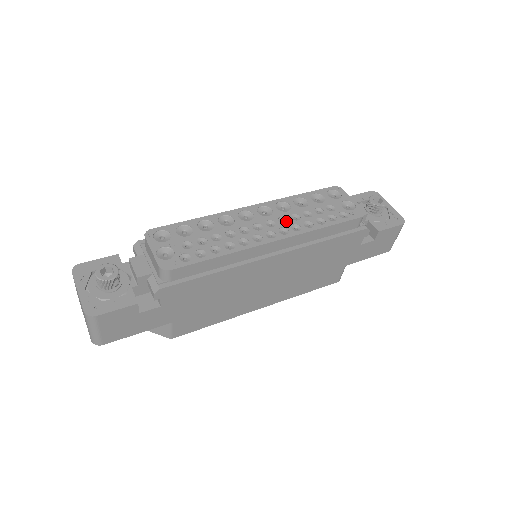
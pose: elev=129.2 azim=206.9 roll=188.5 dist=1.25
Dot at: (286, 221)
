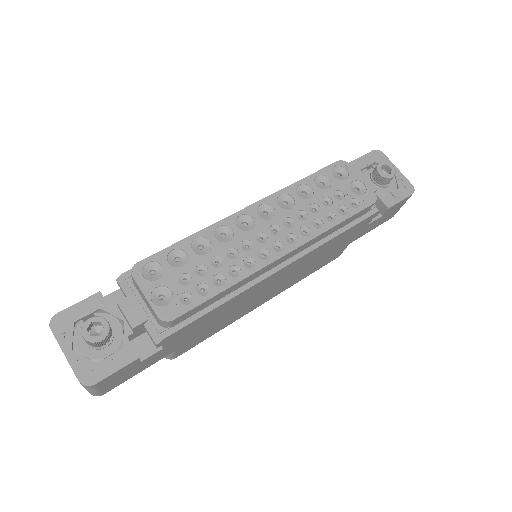
Dot at: (292, 223)
